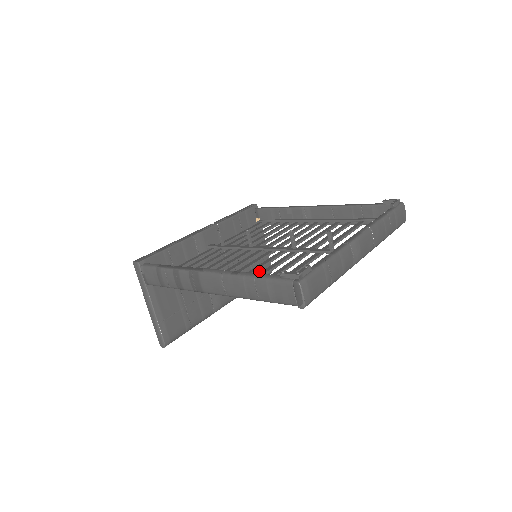
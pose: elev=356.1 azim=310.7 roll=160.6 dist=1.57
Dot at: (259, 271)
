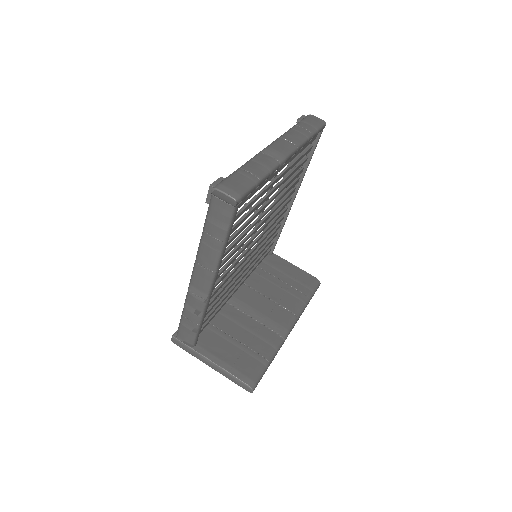
Dot at: (303, 286)
